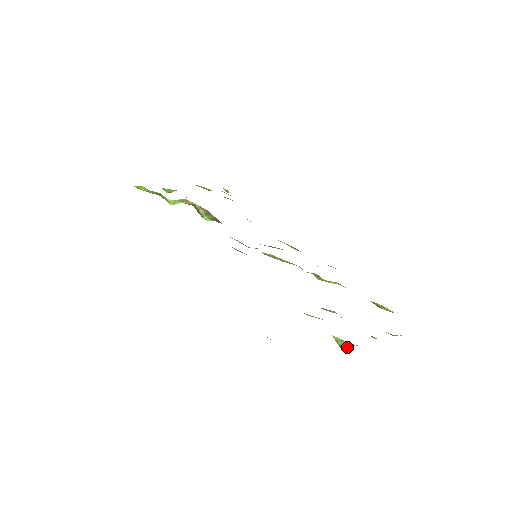
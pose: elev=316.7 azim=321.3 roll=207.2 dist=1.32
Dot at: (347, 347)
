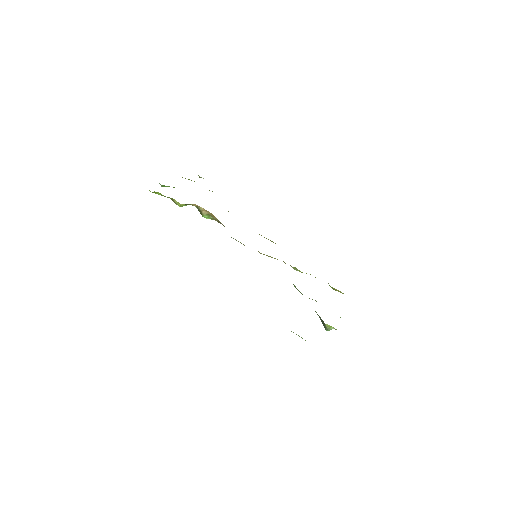
Dot at: (331, 329)
